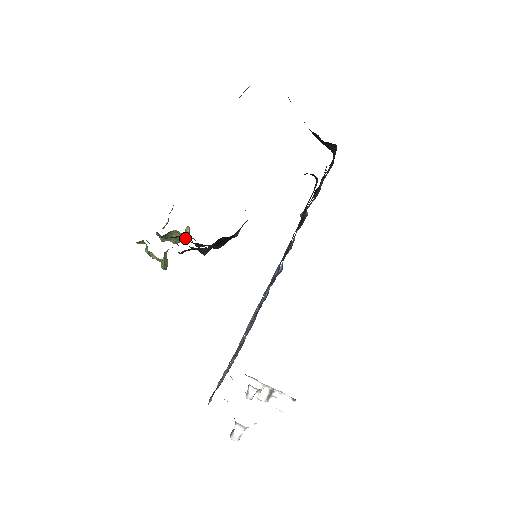
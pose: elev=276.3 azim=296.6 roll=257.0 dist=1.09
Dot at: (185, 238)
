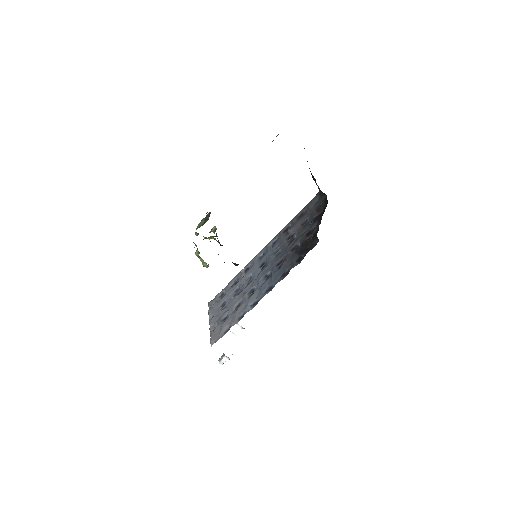
Dot at: occluded
